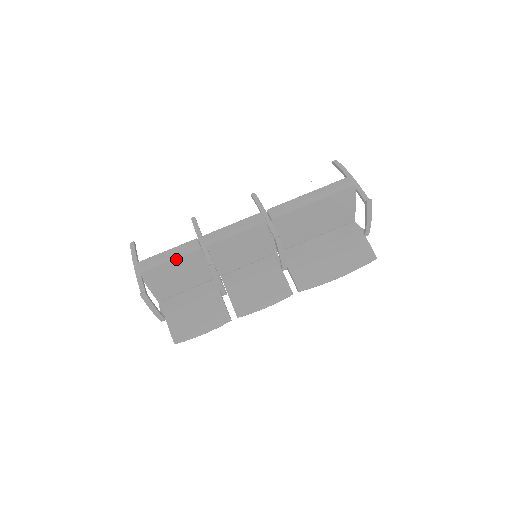
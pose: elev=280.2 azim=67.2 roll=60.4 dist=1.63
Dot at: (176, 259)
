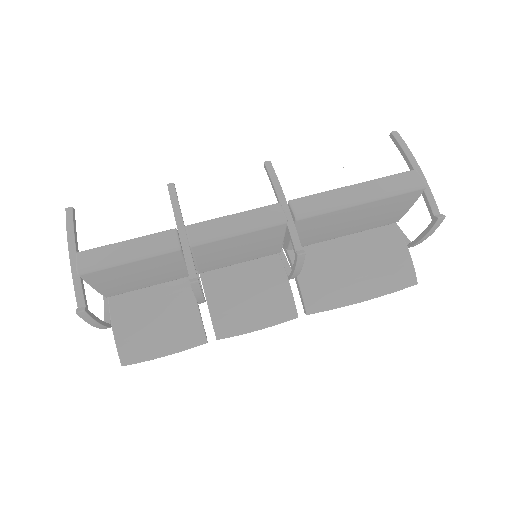
Dot at: (140, 260)
